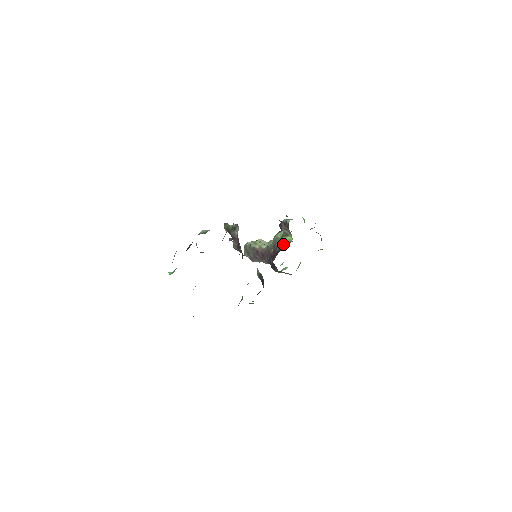
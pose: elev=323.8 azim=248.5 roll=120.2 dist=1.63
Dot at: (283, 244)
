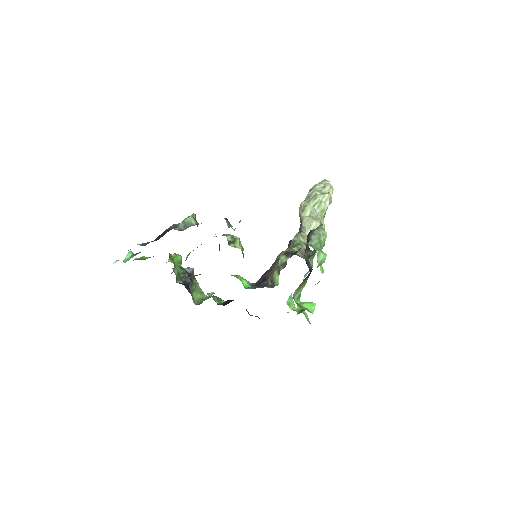
Dot at: (270, 279)
